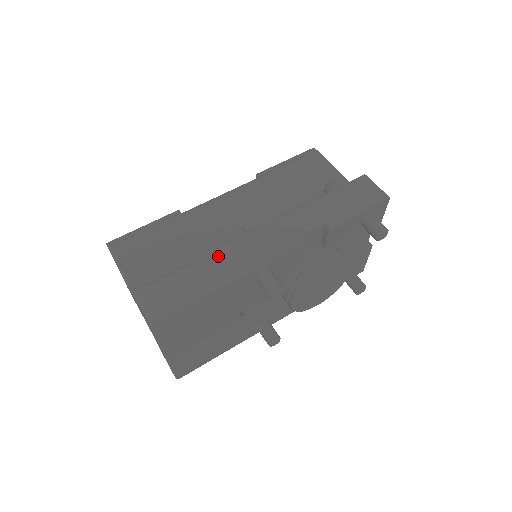
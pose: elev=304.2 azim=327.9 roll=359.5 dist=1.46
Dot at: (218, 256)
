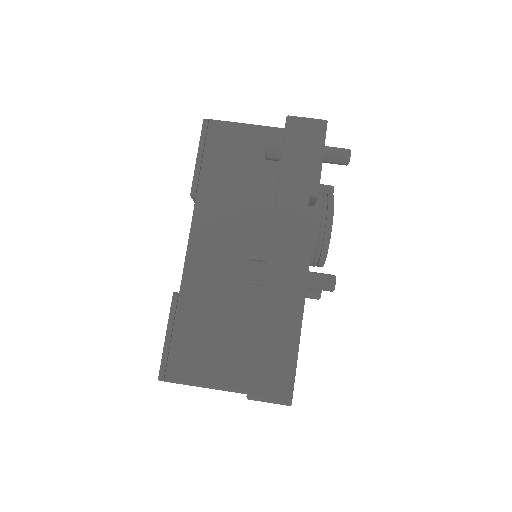
Dot at: (270, 306)
